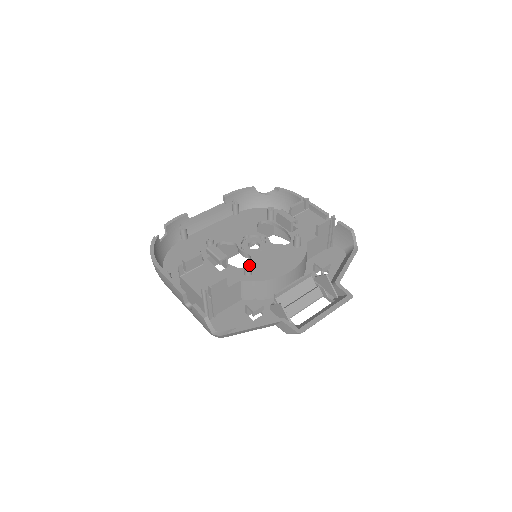
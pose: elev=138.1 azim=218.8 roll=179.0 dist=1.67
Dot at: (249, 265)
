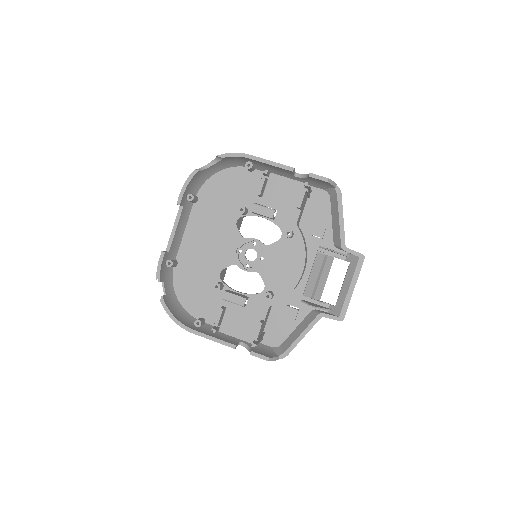
Dot at: occluded
